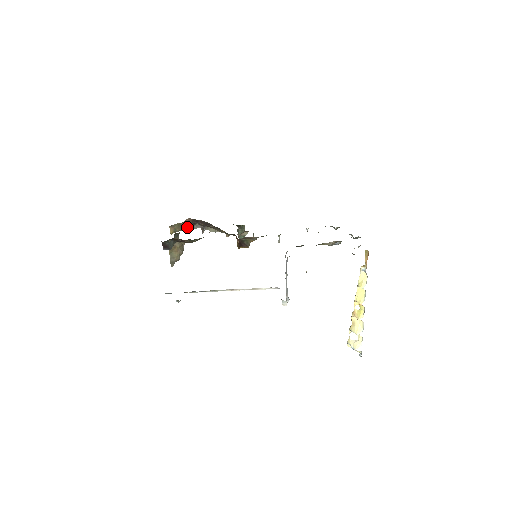
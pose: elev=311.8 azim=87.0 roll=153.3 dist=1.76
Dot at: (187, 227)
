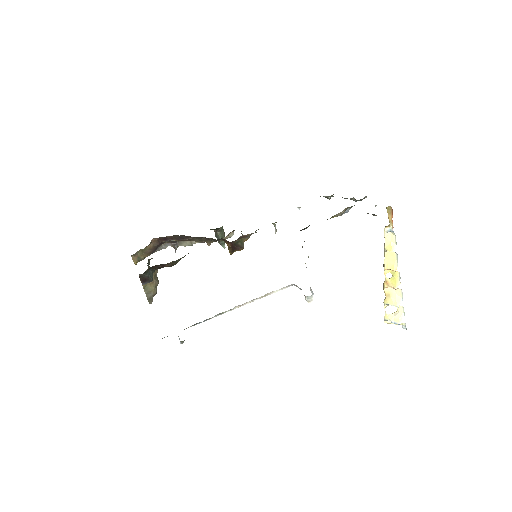
Dot at: (153, 250)
